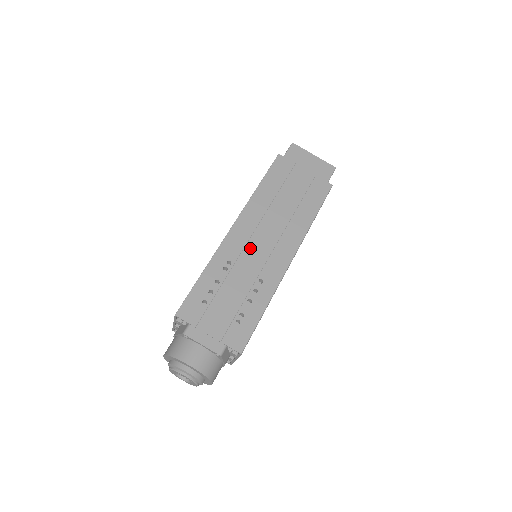
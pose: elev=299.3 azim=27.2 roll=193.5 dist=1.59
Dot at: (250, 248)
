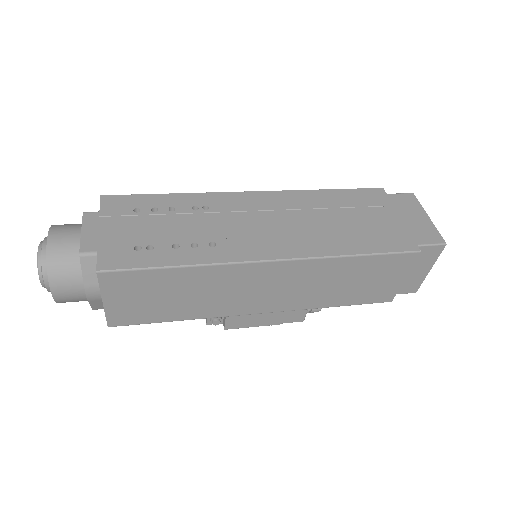
Dot at: (243, 216)
